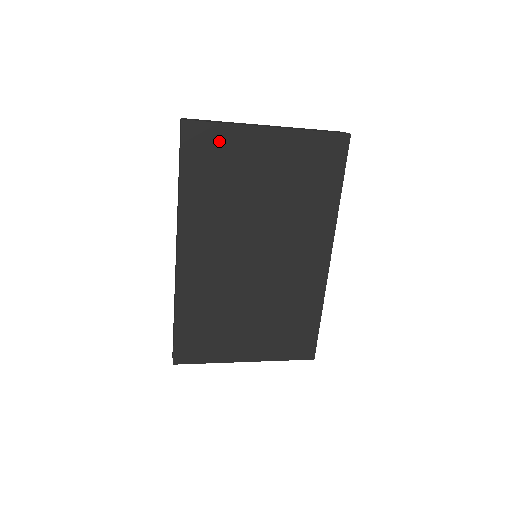
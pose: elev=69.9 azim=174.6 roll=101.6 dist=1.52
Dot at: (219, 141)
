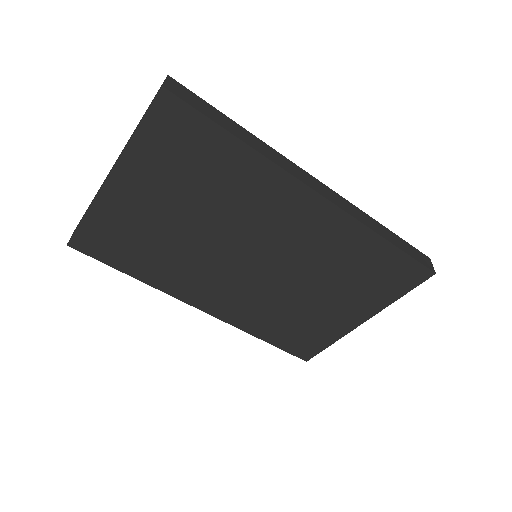
Dot at: (103, 228)
